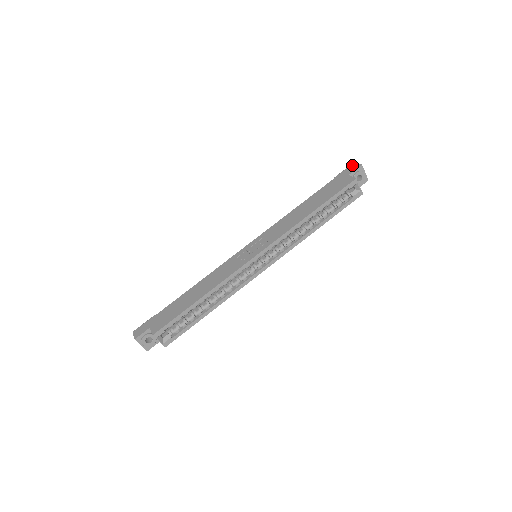
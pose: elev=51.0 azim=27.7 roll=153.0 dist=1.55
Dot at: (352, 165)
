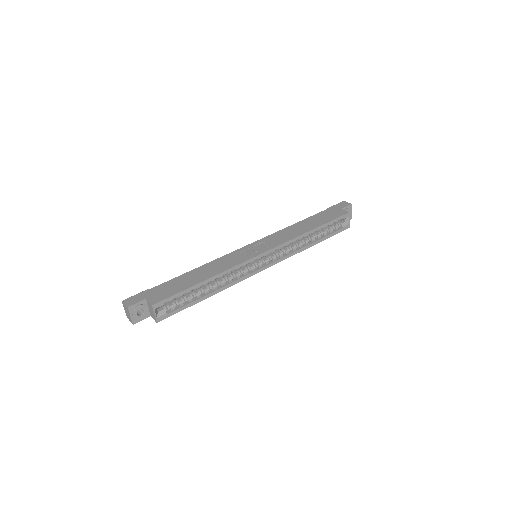
Dot at: (342, 202)
